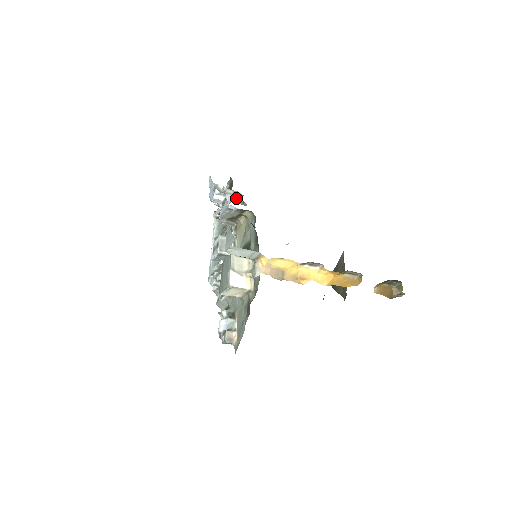
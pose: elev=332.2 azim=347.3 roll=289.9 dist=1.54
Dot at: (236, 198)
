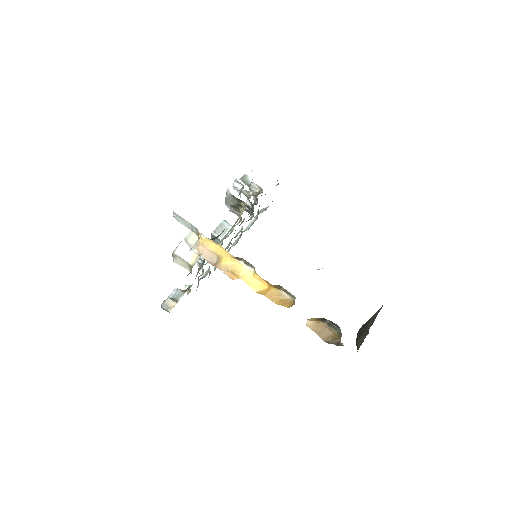
Dot at: (258, 193)
